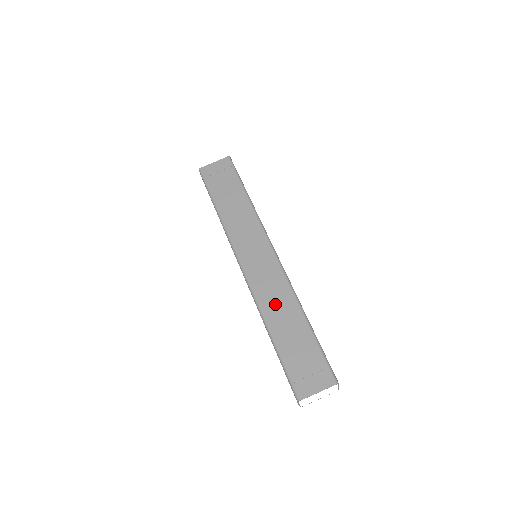
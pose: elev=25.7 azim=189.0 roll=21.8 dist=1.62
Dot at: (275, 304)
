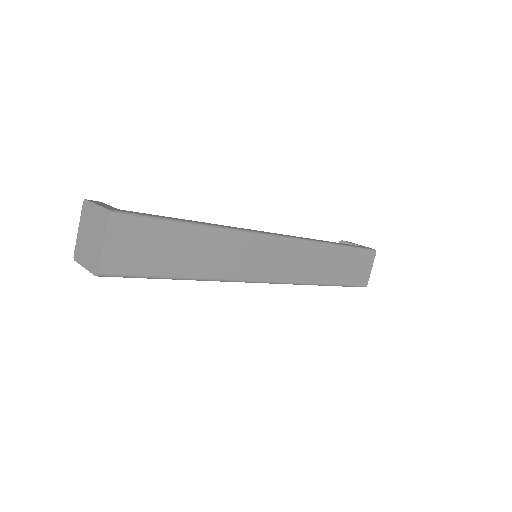
Dot at: (314, 267)
